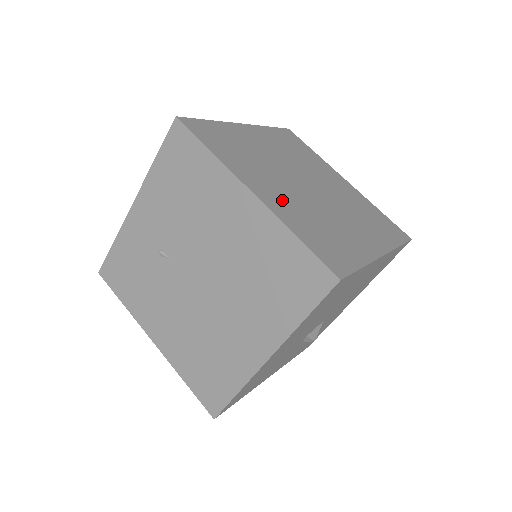
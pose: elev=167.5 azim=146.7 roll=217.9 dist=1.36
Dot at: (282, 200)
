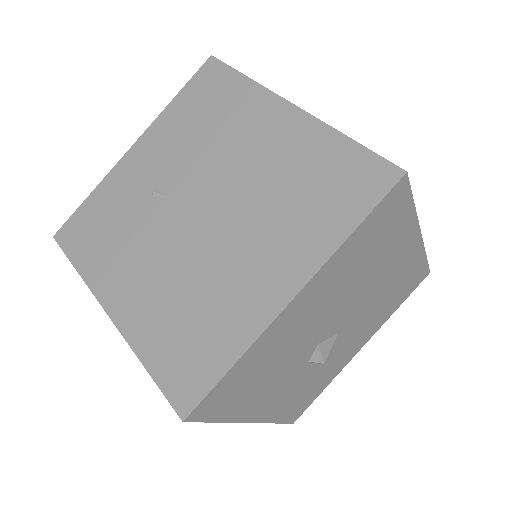
Dot at: occluded
